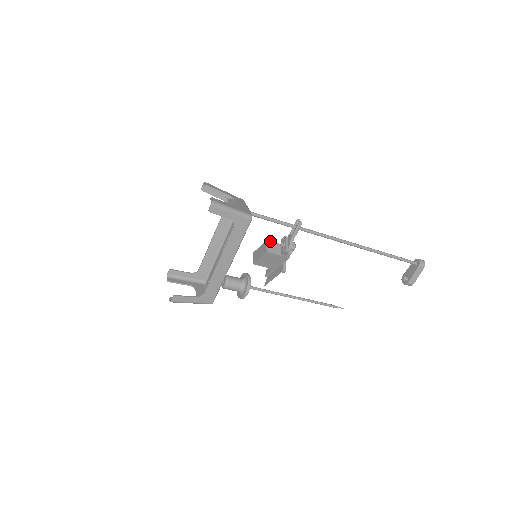
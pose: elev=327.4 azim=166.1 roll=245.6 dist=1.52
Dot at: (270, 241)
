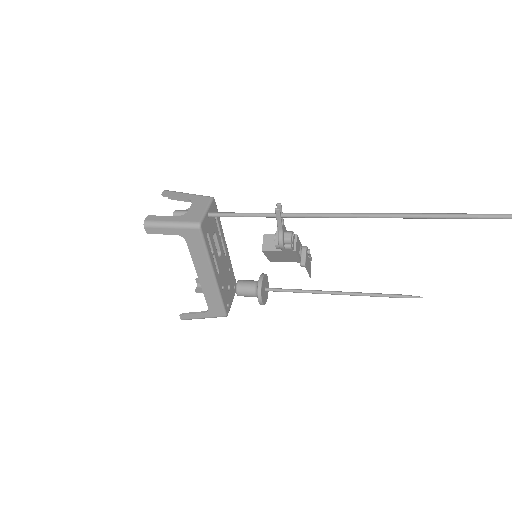
Dot at: (269, 234)
